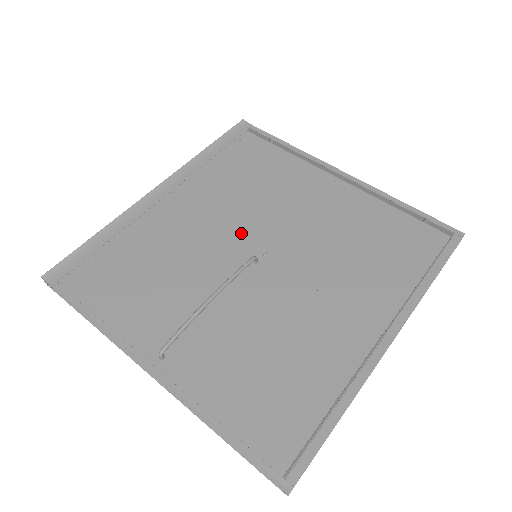
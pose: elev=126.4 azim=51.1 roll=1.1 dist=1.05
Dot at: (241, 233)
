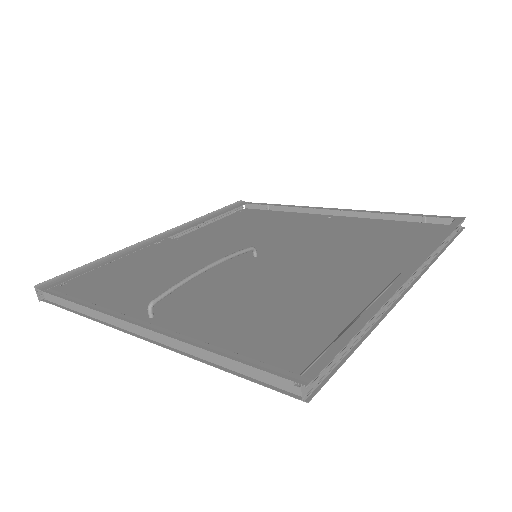
Dot at: occluded
